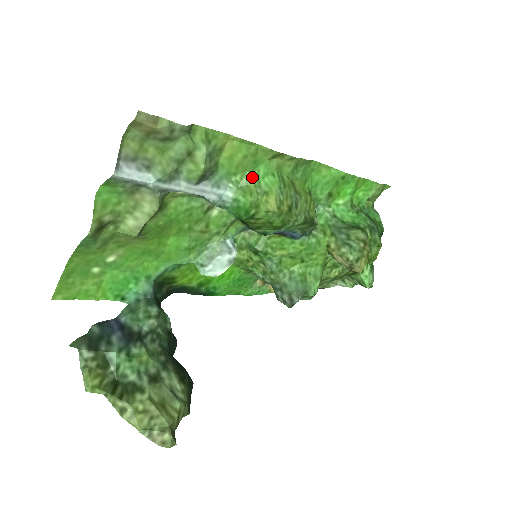
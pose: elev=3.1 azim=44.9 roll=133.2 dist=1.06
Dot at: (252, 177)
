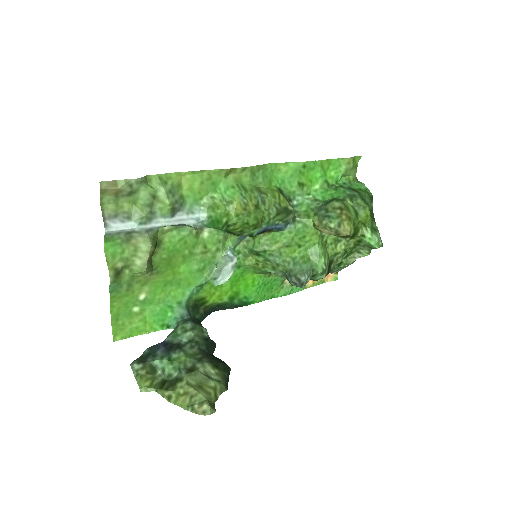
Dot at: (215, 195)
